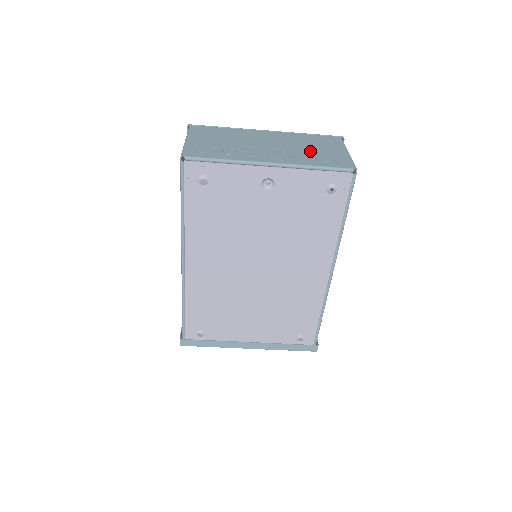
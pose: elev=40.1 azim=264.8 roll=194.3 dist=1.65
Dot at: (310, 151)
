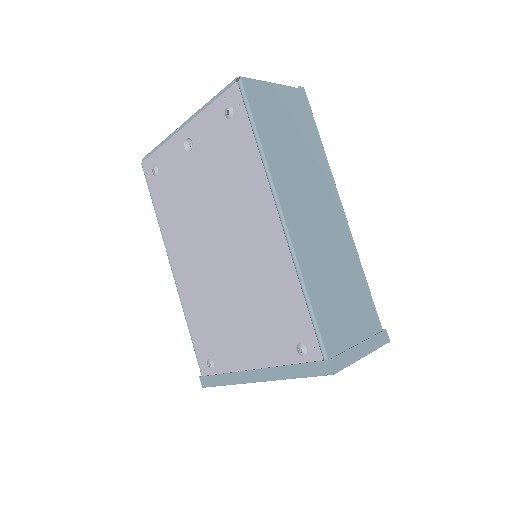
Dot at: occluded
